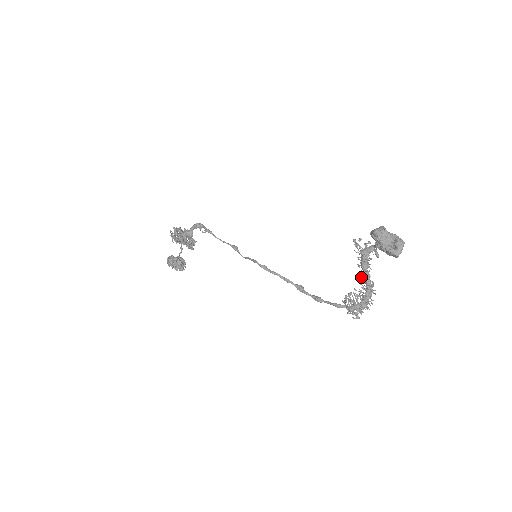
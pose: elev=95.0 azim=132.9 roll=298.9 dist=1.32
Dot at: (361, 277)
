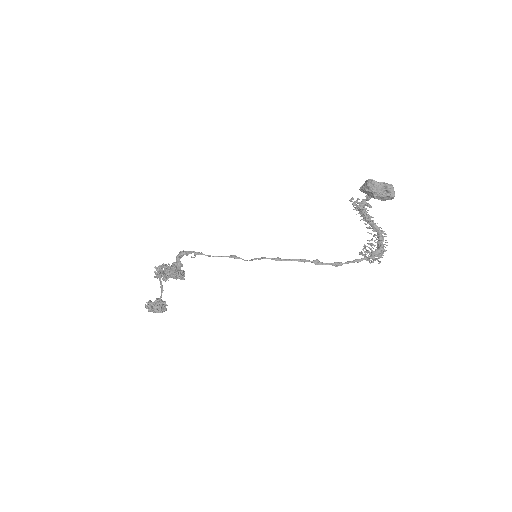
Dot at: (369, 228)
